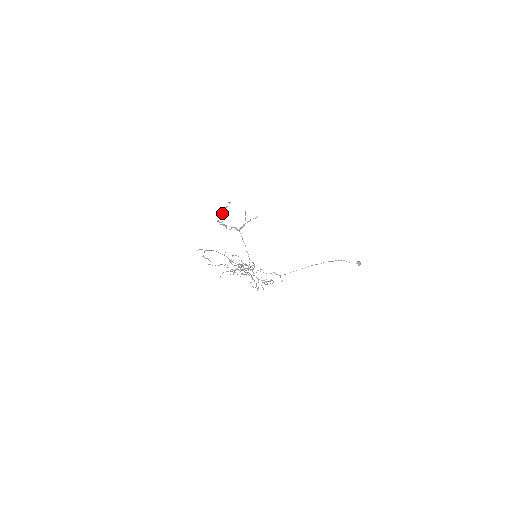
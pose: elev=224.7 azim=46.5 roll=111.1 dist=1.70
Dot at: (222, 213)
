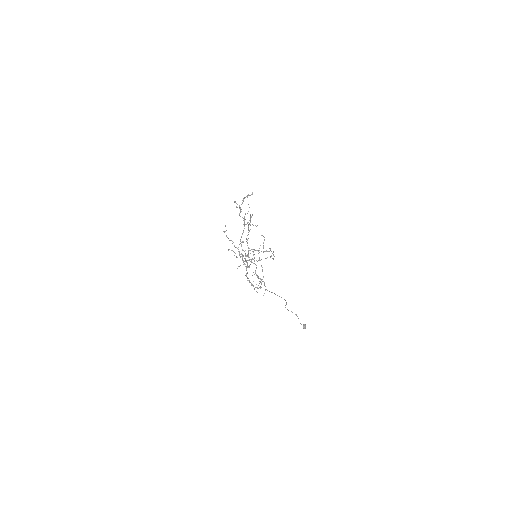
Dot at: (245, 197)
